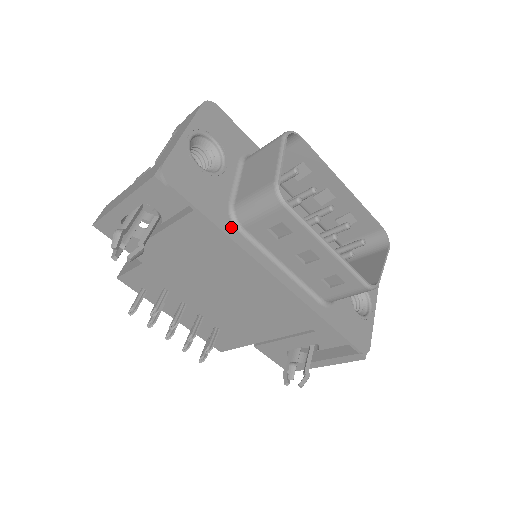
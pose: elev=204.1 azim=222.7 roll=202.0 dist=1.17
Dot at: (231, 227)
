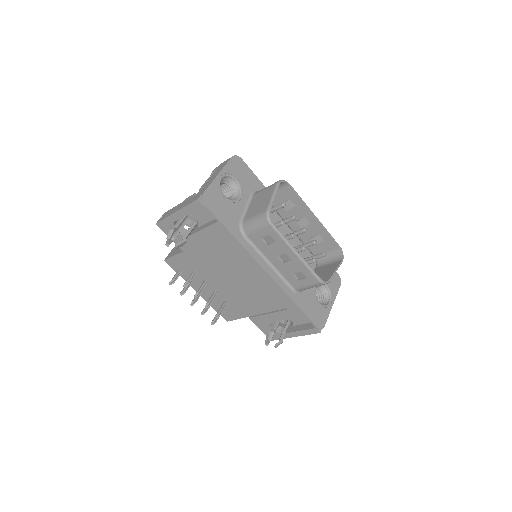
Dot at: (239, 234)
